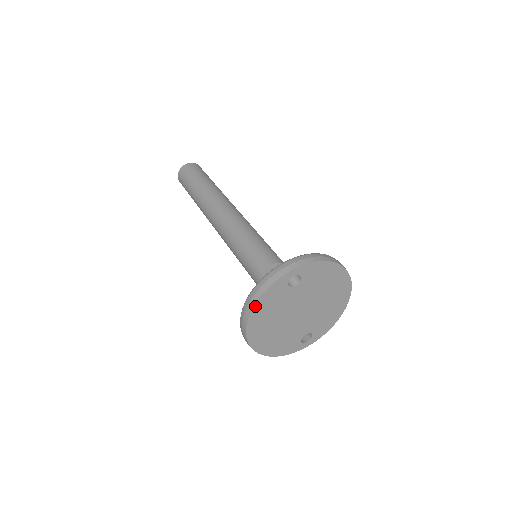
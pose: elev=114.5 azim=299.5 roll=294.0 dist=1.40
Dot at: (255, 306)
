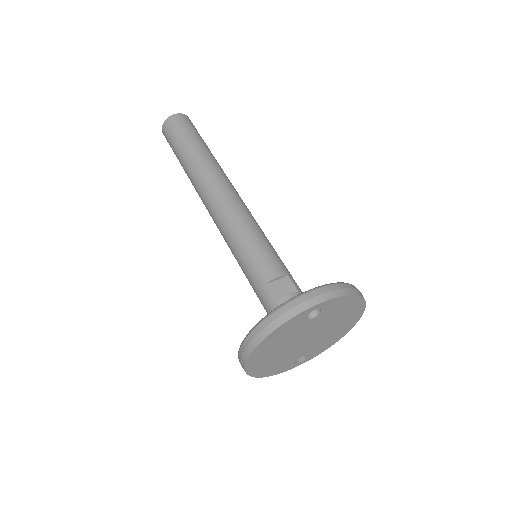
Dot at: (265, 338)
